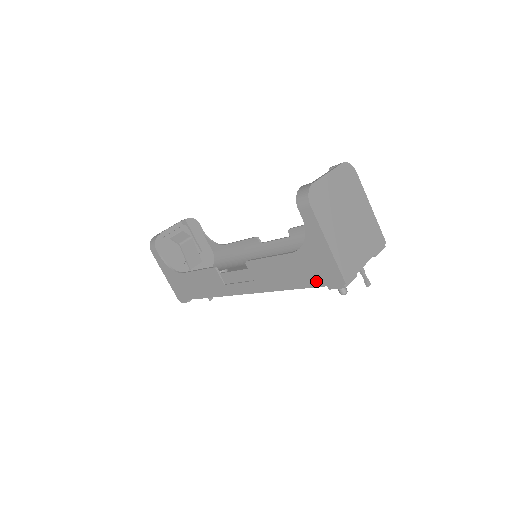
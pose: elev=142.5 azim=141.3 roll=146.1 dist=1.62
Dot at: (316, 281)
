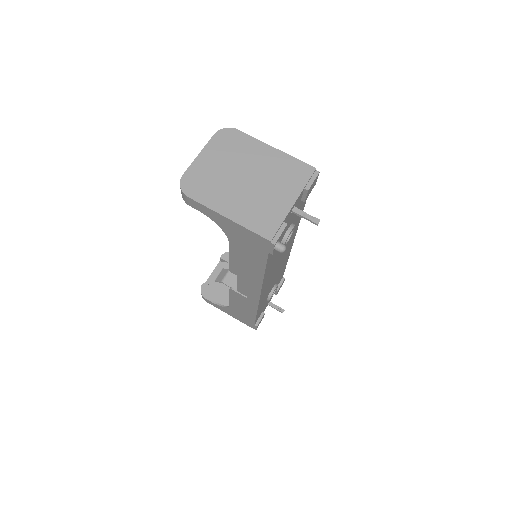
Dot at: (261, 254)
